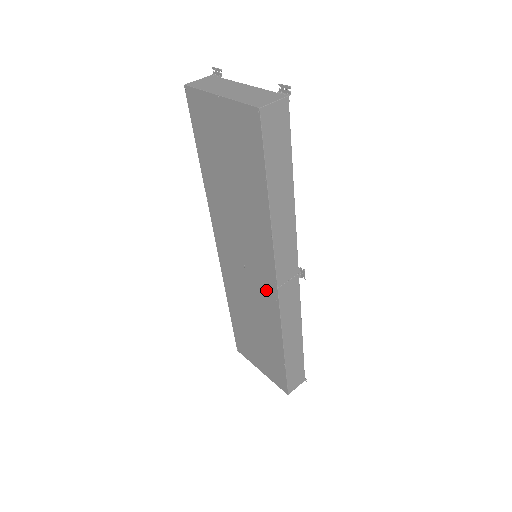
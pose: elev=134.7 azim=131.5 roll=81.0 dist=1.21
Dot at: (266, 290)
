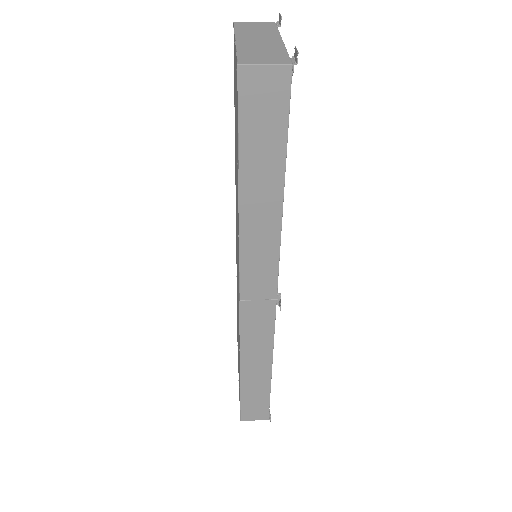
Dot at: occluded
